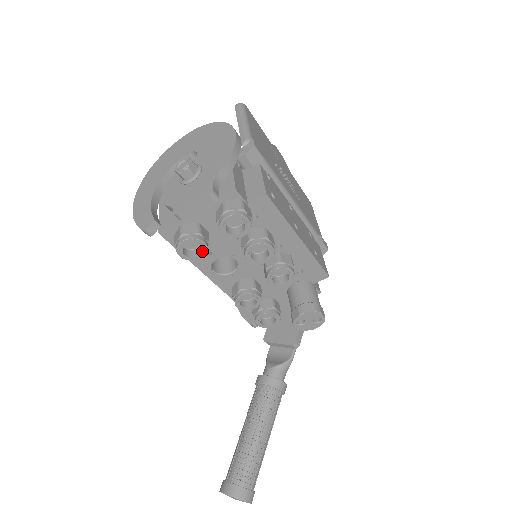
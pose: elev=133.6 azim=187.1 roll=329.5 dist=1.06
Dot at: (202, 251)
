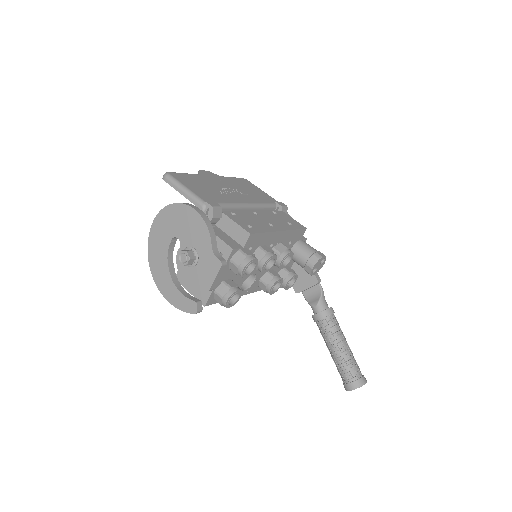
Dot at: (239, 294)
